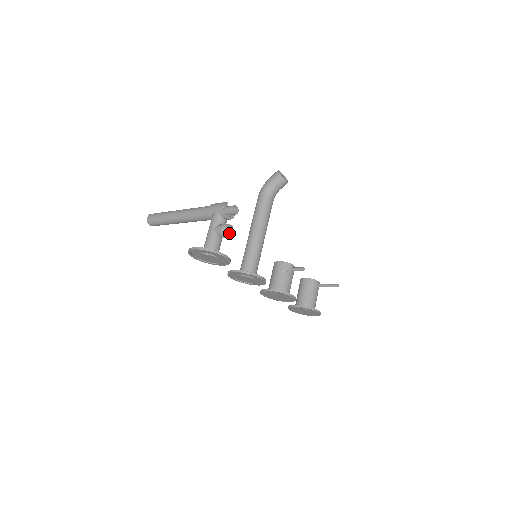
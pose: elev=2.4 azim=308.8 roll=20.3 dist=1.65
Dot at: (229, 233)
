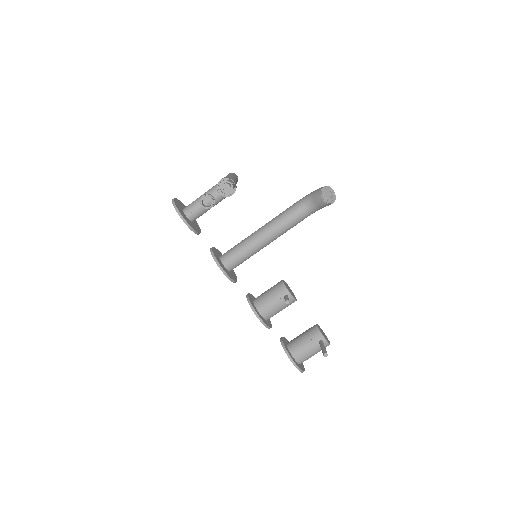
Dot at: (209, 206)
